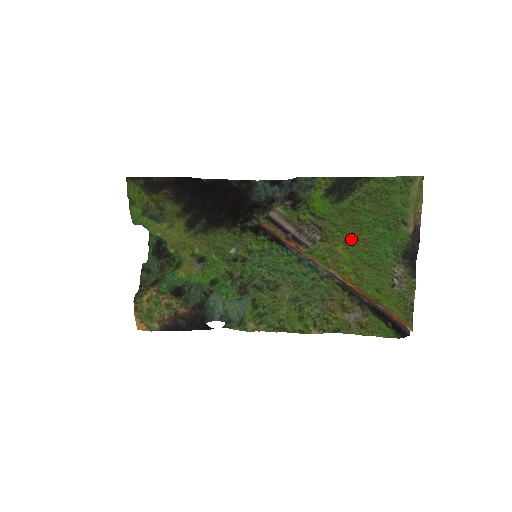
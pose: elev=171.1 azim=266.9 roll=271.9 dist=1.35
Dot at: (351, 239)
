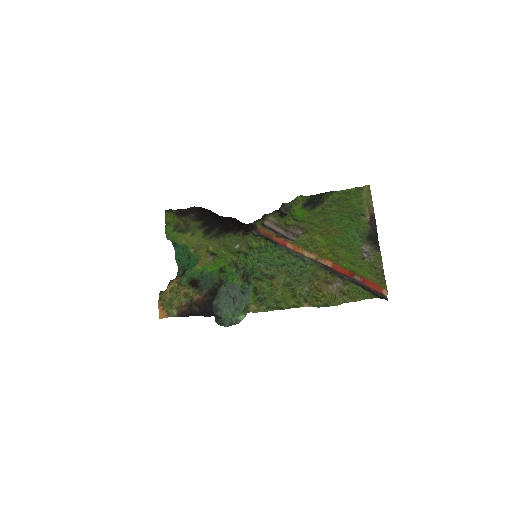
Dot at: (325, 231)
